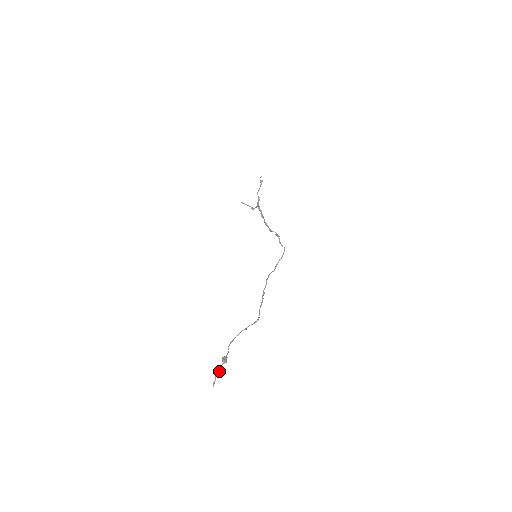
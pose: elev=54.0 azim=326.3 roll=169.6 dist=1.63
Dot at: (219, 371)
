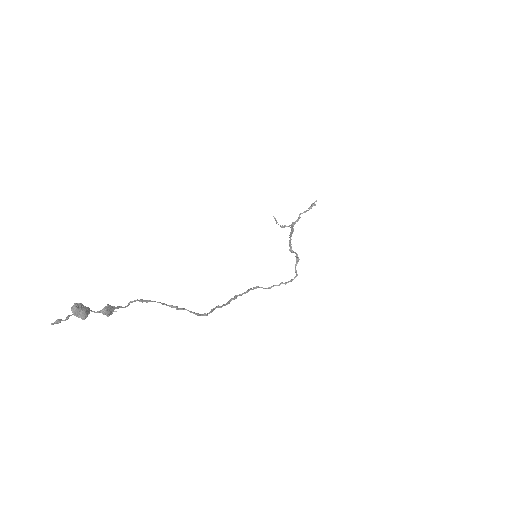
Dot at: (84, 312)
